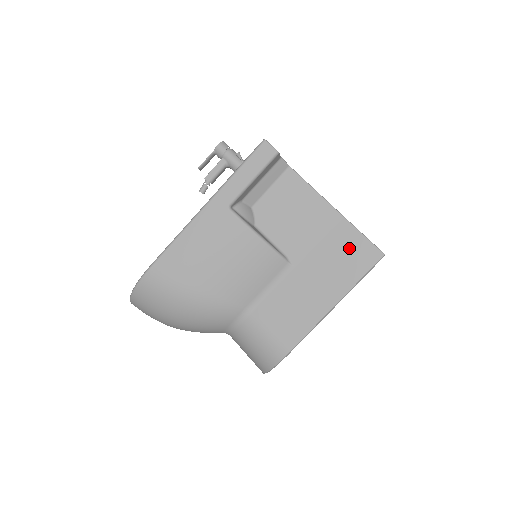
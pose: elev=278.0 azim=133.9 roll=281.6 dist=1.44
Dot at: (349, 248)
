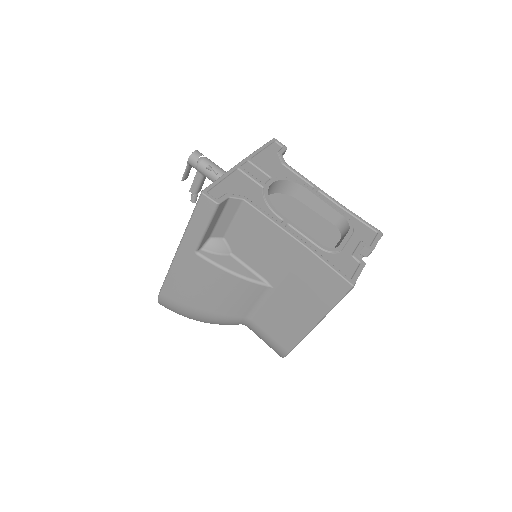
Dot at: (318, 277)
